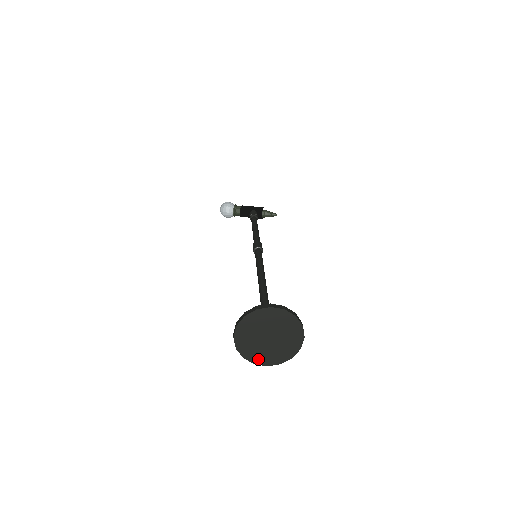
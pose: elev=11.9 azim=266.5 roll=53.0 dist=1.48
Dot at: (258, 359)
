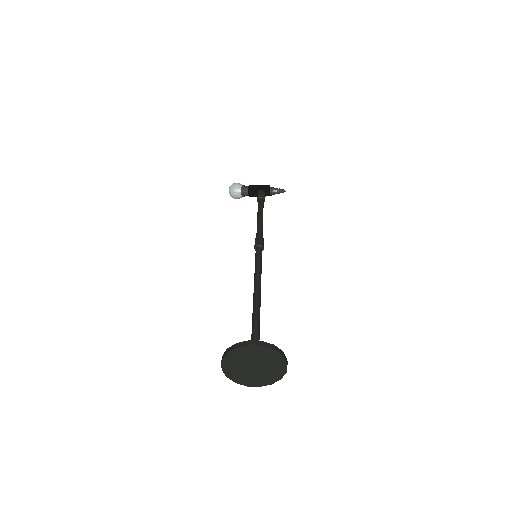
Dot at: (249, 383)
